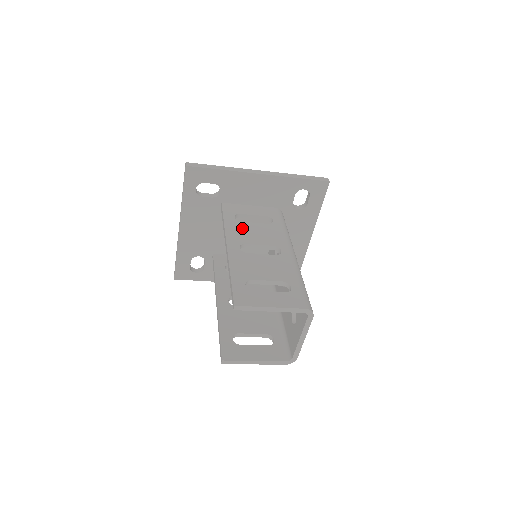
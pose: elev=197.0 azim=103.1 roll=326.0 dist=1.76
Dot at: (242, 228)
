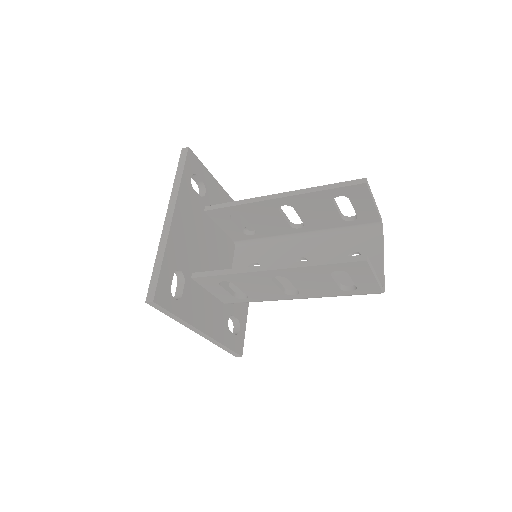
Dot at: occluded
